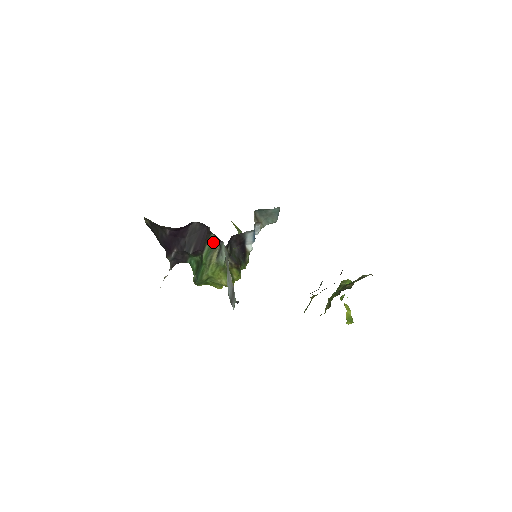
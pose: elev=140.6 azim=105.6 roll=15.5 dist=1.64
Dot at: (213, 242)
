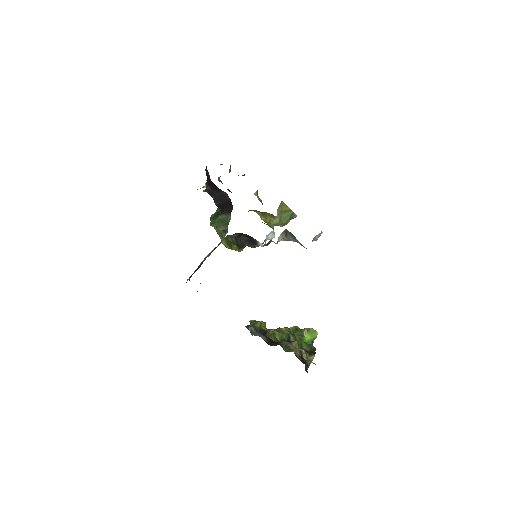
Dot at: (228, 220)
